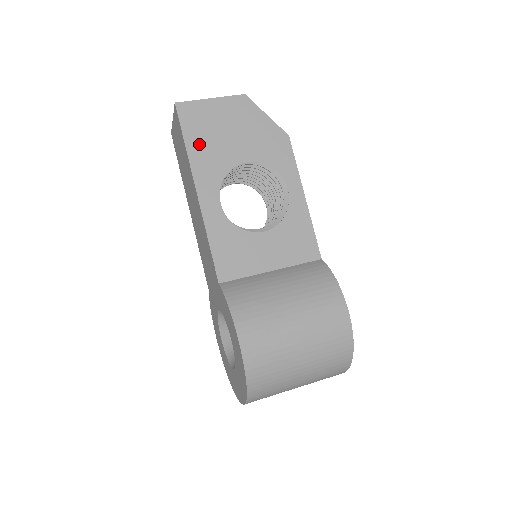
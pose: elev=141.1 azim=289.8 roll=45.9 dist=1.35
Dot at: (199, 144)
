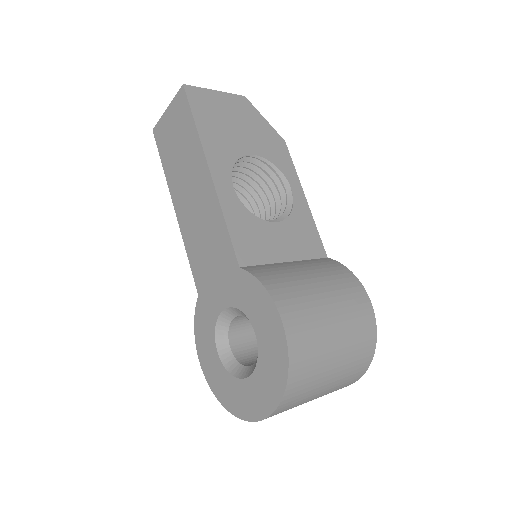
Dot at: (208, 127)
